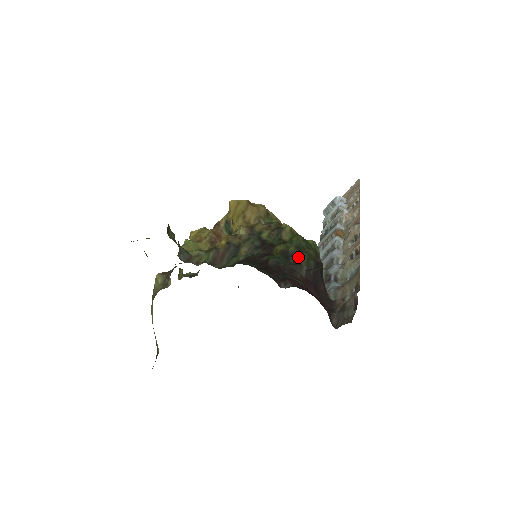
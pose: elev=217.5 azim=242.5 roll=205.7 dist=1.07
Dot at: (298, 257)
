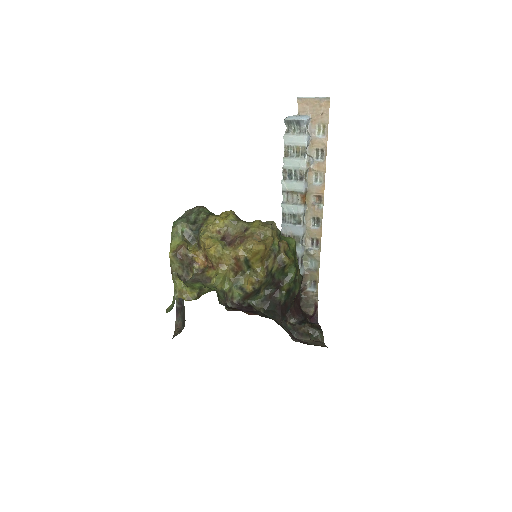
Dot at: (295, 290)
